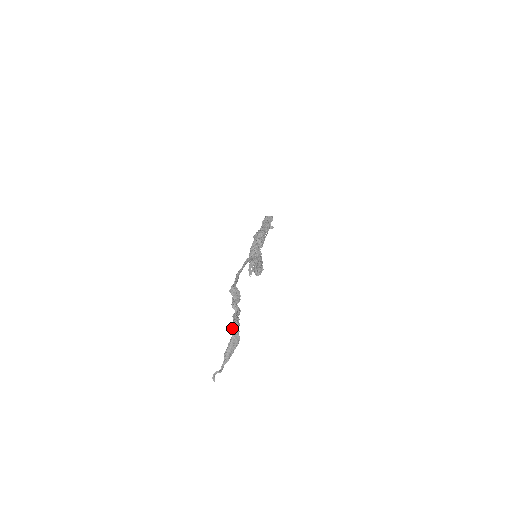
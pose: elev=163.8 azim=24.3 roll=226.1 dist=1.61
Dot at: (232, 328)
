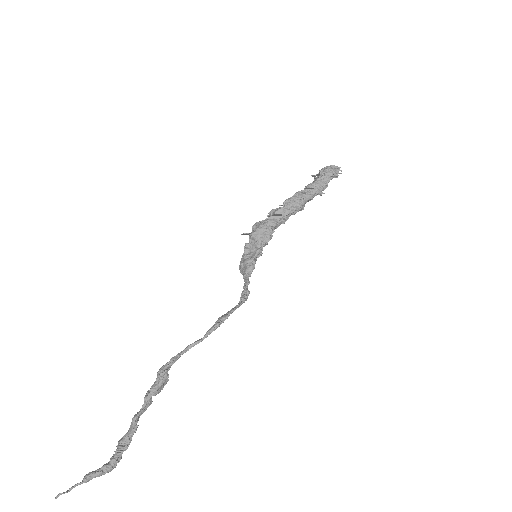
Dot at: (113, 459)
